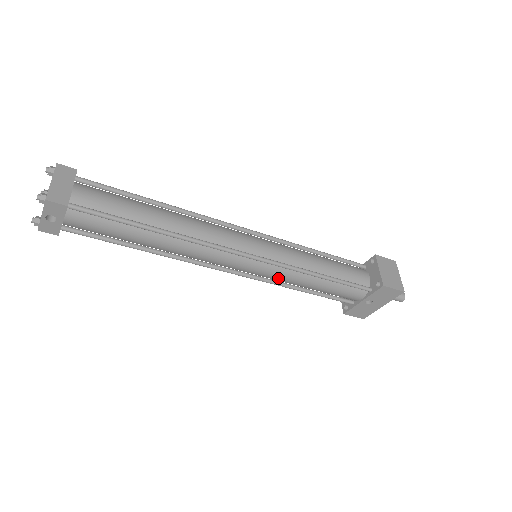
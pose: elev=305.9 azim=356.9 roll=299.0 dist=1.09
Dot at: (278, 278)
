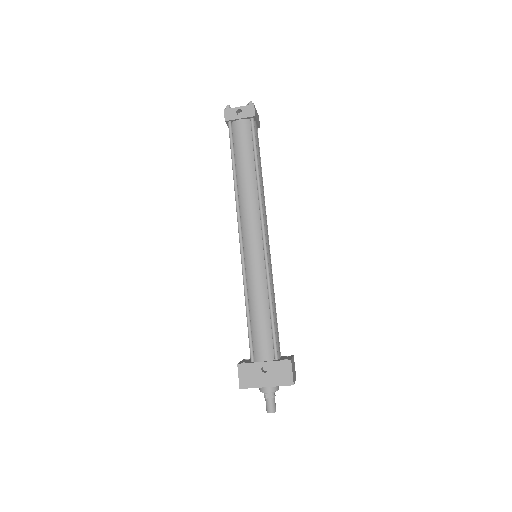
Dot at: (253, 275)
